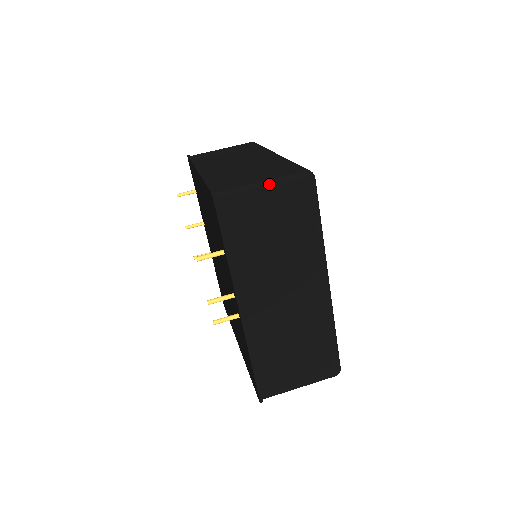
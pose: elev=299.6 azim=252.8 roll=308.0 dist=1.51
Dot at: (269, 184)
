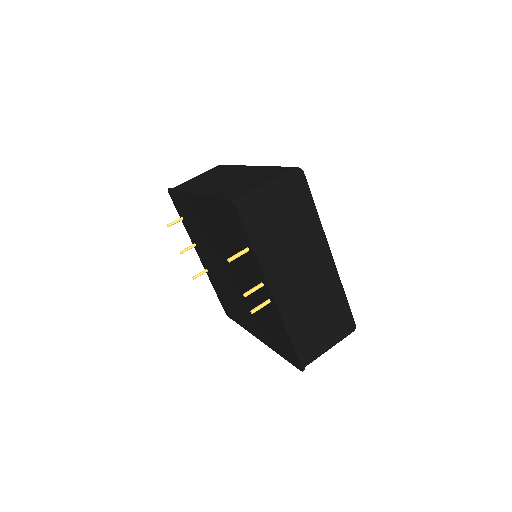
Dot at: (272, 184)
